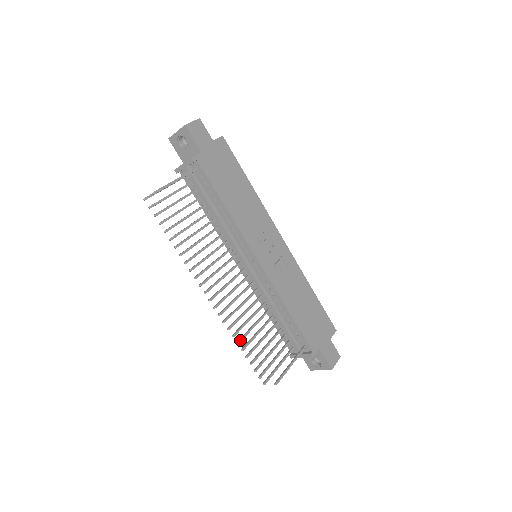
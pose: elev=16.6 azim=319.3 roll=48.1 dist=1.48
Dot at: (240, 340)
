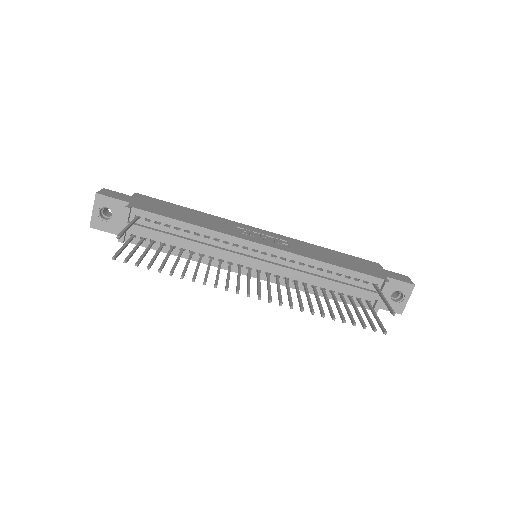
Dot at: (322, 313)
